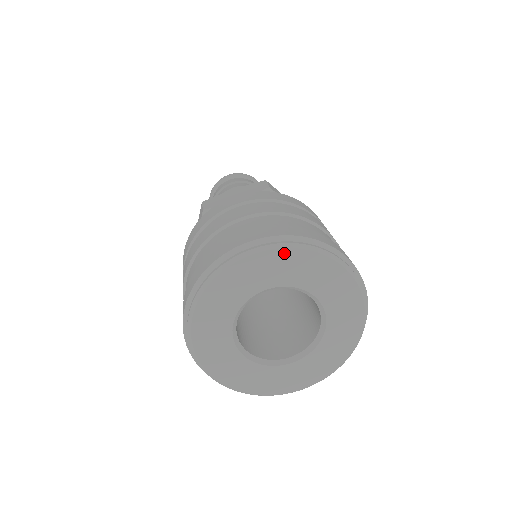
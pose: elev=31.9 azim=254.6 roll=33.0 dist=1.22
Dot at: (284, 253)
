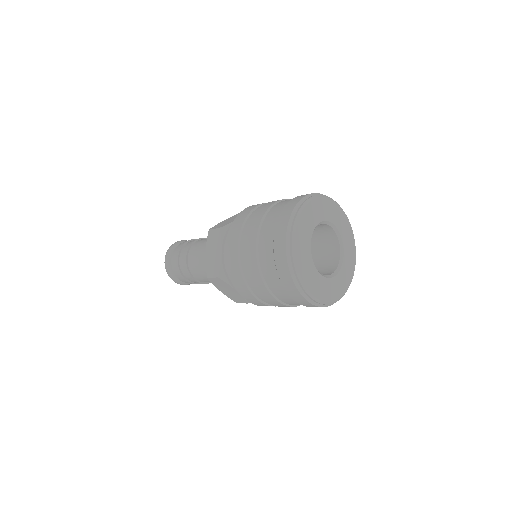
Dot at: (348, 222)
